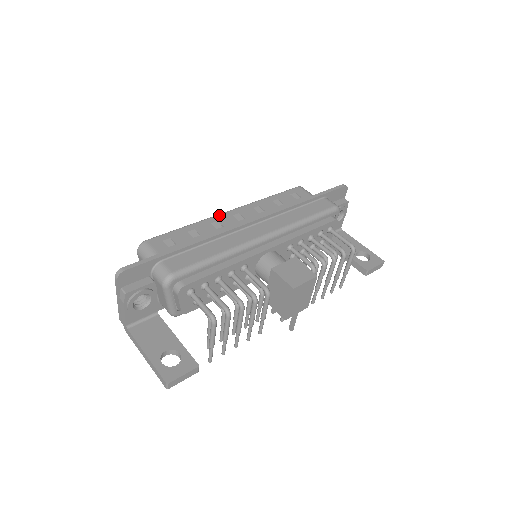
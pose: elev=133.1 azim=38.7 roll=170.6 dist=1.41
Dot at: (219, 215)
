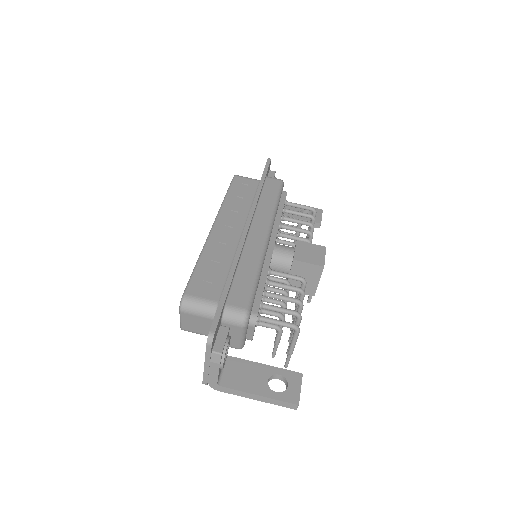
Dot at: (211, 235)
